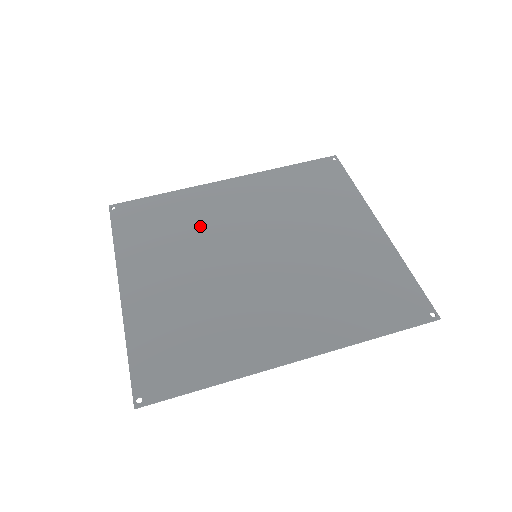
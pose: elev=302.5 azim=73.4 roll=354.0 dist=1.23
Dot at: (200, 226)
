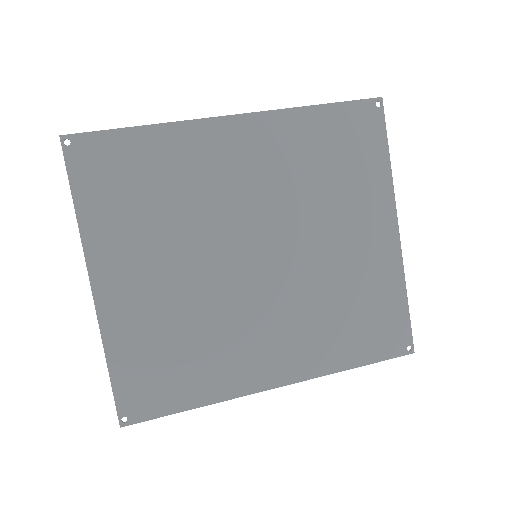
Dot at: (192, 199)
